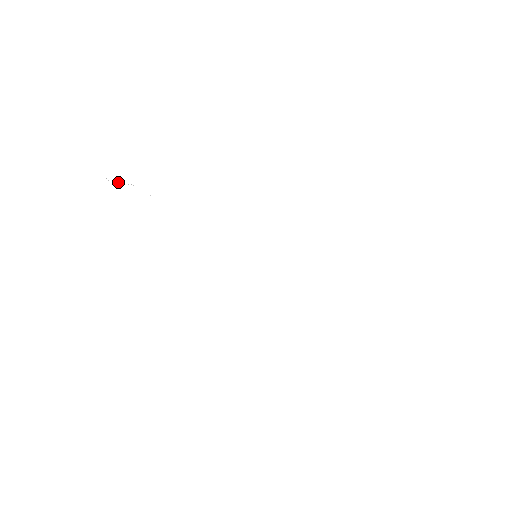
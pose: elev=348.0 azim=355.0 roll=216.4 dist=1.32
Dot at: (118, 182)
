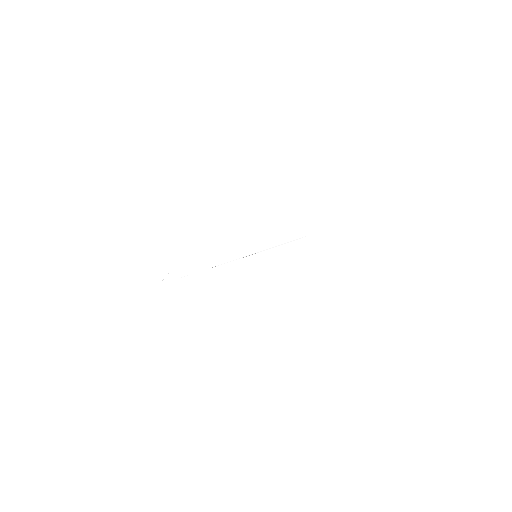
Dot at: (131, 288)
